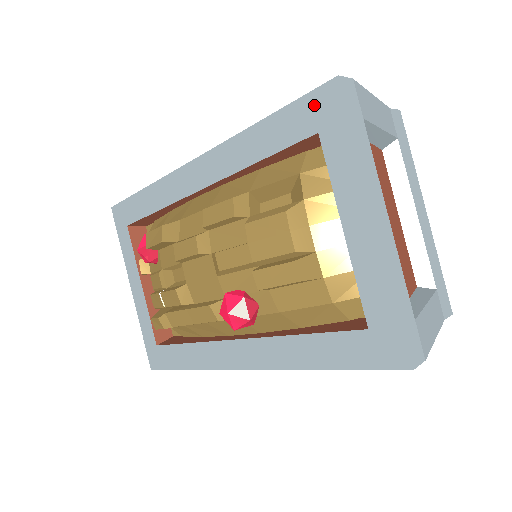
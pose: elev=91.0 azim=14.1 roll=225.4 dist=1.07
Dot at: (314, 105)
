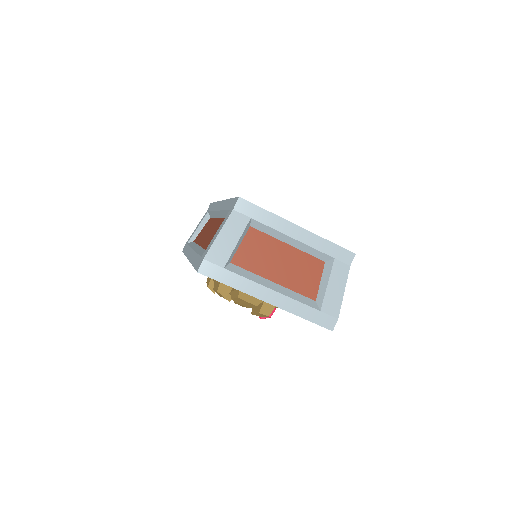
Dot at: occluded
